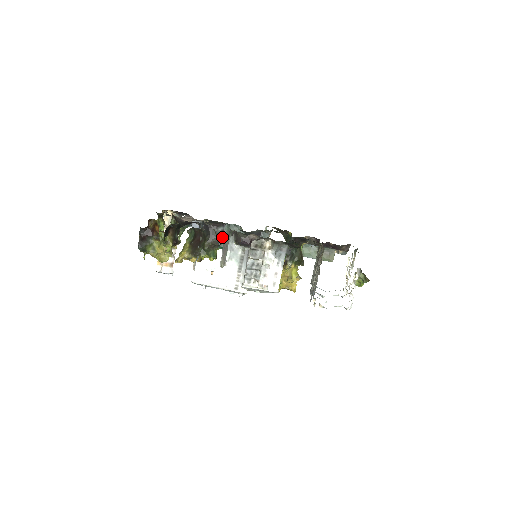
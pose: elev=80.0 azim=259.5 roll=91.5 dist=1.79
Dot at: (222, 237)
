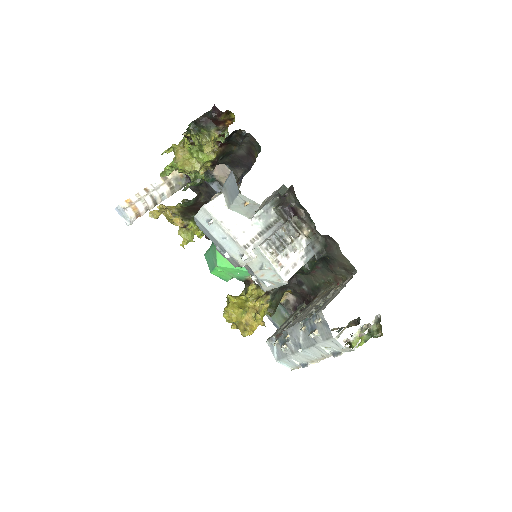
Dot at: occluded
